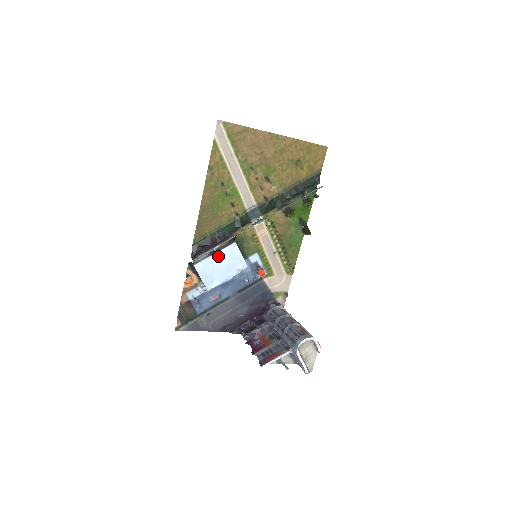
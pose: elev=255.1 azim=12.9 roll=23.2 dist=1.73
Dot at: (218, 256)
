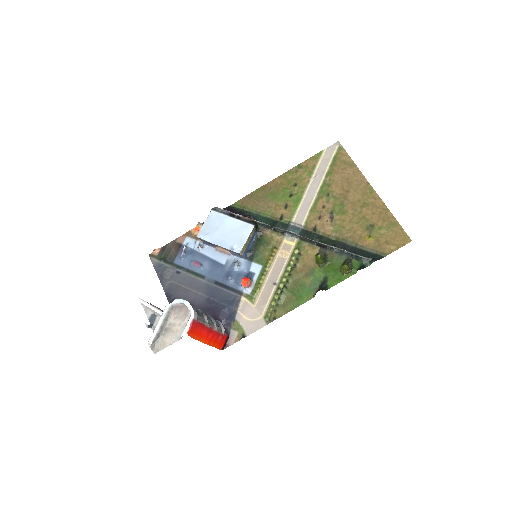
Dot at: (232, 222)
